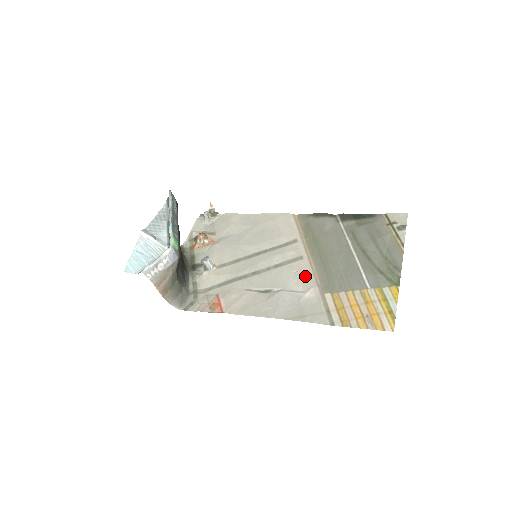
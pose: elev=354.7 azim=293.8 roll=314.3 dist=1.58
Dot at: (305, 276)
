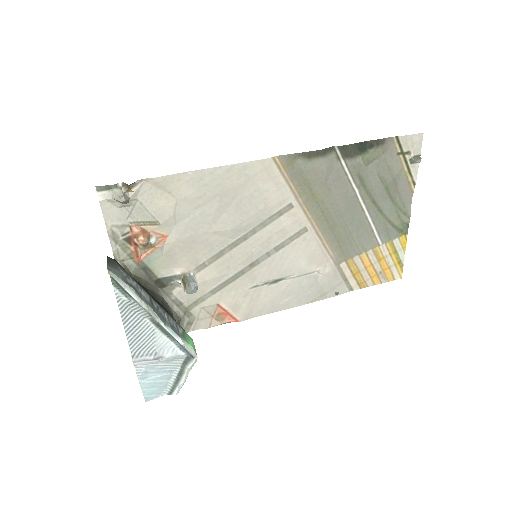
Dot at: (316, 253)
